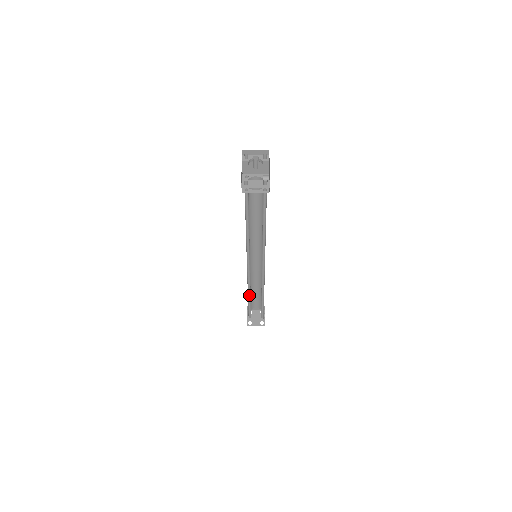
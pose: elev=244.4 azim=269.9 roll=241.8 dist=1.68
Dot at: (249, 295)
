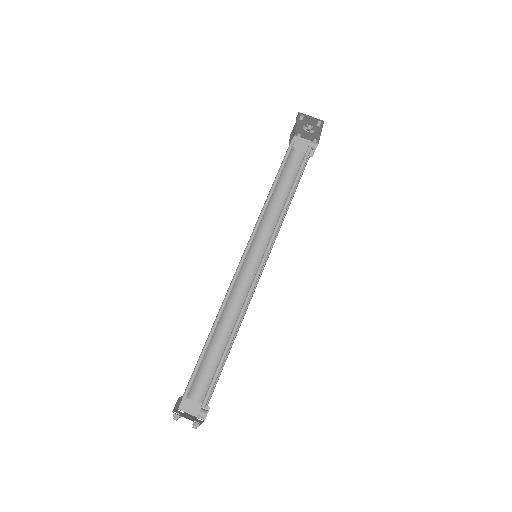
Dot at: (213, 330)
